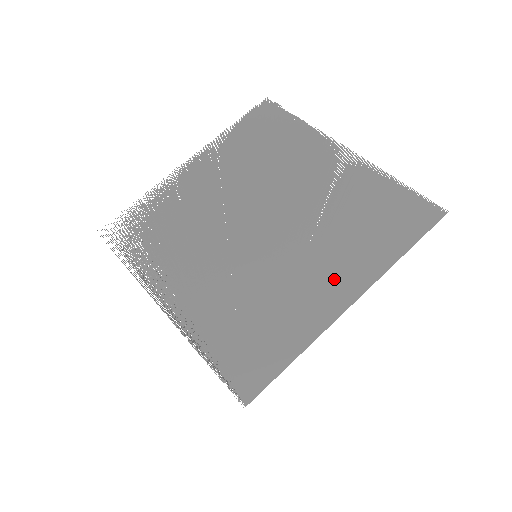
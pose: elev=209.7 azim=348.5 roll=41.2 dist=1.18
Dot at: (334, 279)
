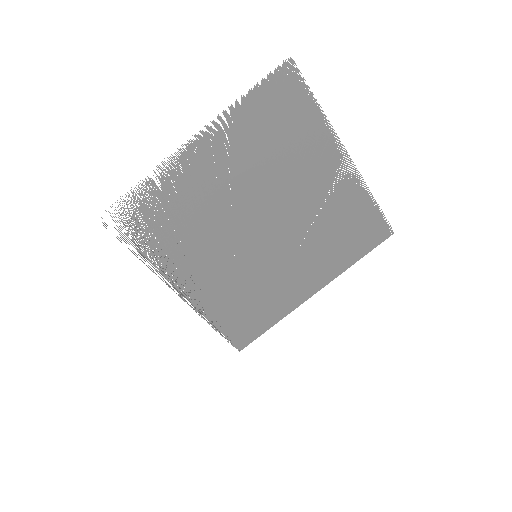
Dot at: (308, 278)
